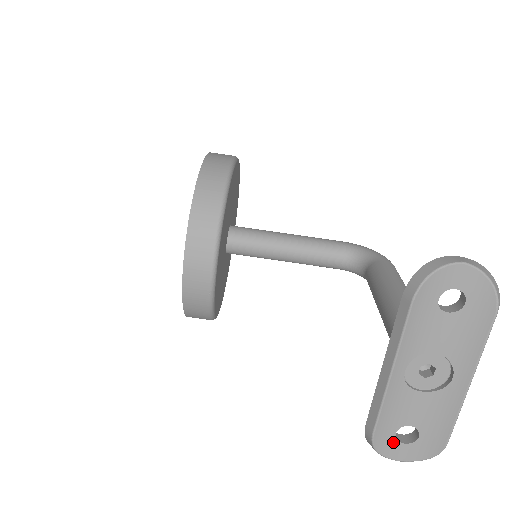
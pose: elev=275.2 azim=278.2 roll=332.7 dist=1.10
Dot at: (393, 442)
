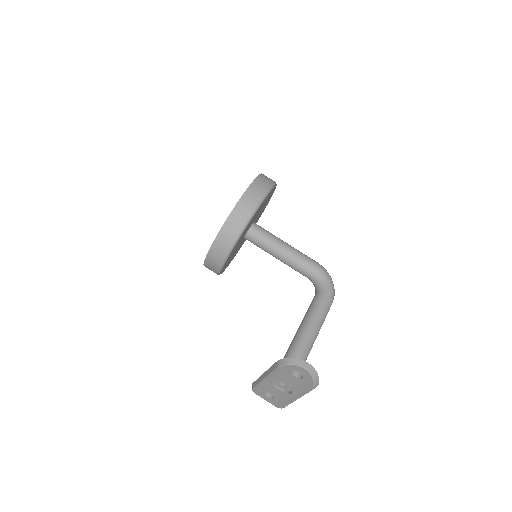
Dot at: (263, 394)
